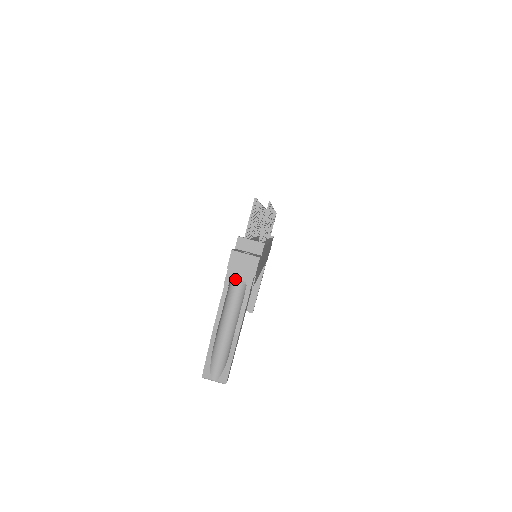
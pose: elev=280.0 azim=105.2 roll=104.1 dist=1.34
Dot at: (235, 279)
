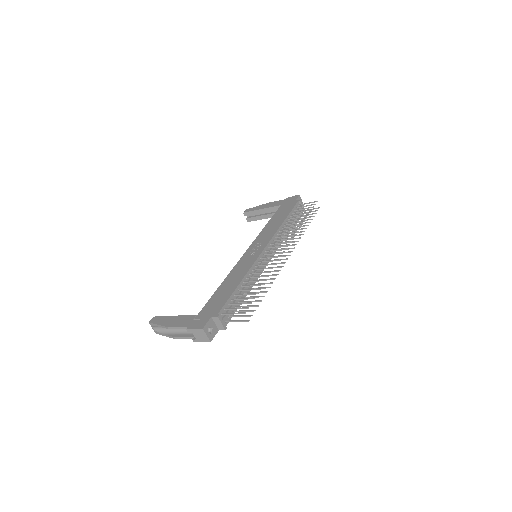
Dot at: occluded
